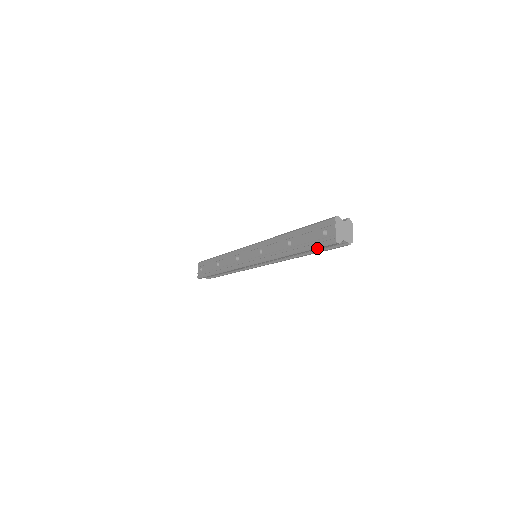
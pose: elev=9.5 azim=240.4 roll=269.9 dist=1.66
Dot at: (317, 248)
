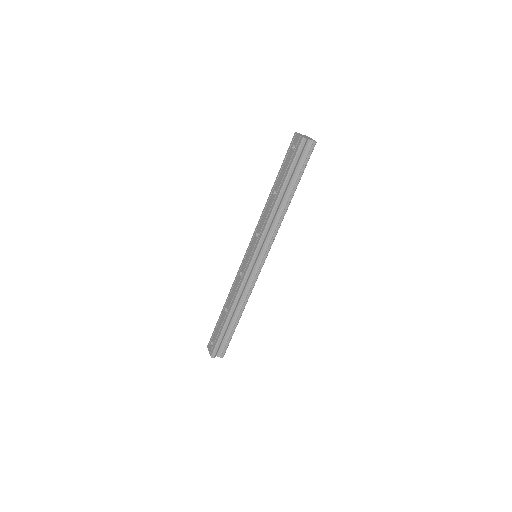
Dot at: (294, 162)
